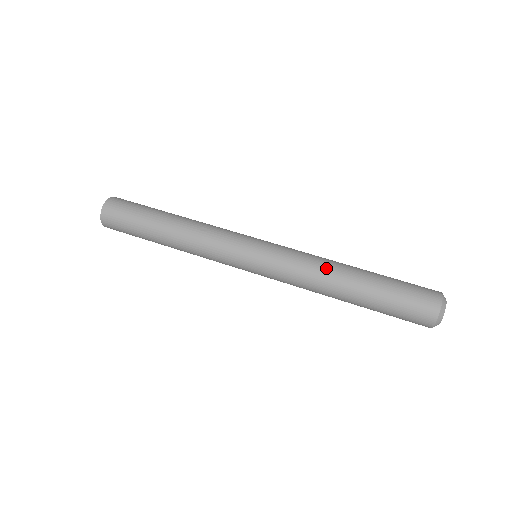
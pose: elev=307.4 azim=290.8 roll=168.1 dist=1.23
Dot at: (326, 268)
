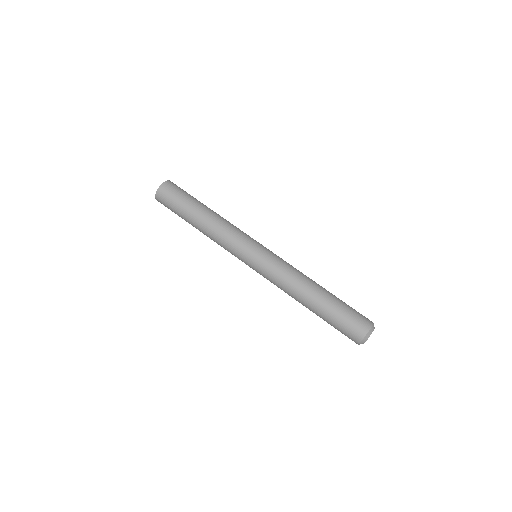
Dot at: (297, 284)
